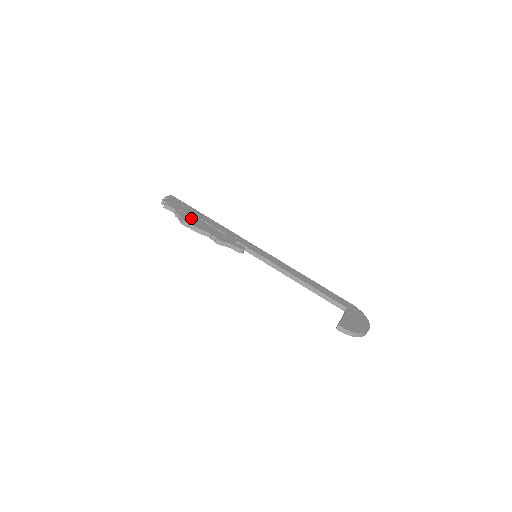
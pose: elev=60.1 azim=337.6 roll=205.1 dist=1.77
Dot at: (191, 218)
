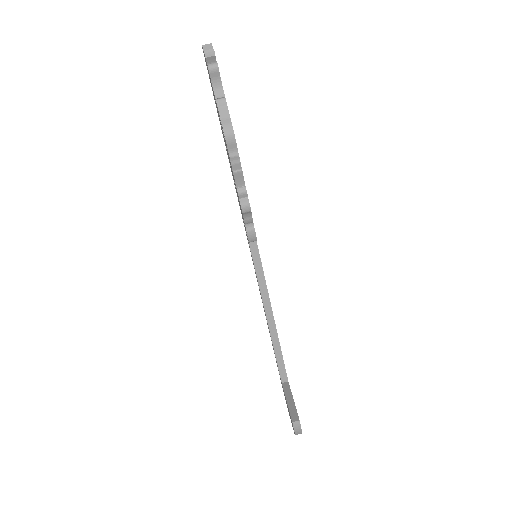
Dot at: occluded
